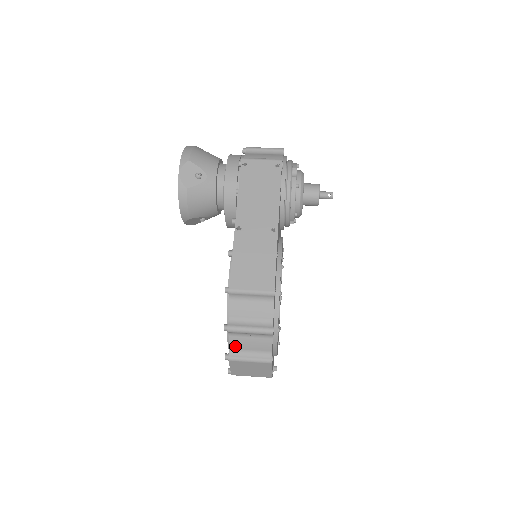
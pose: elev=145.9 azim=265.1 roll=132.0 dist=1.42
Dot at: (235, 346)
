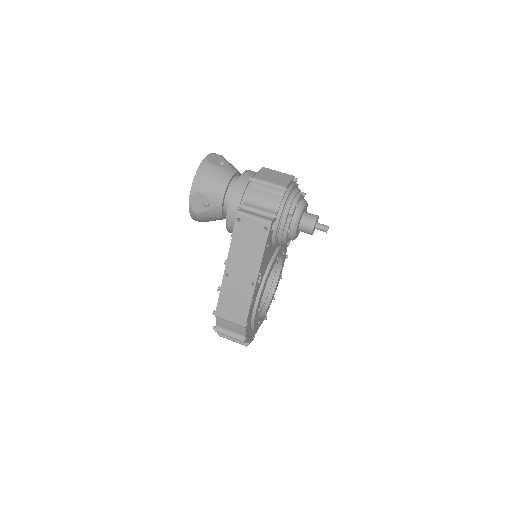
Dot at: occluded
